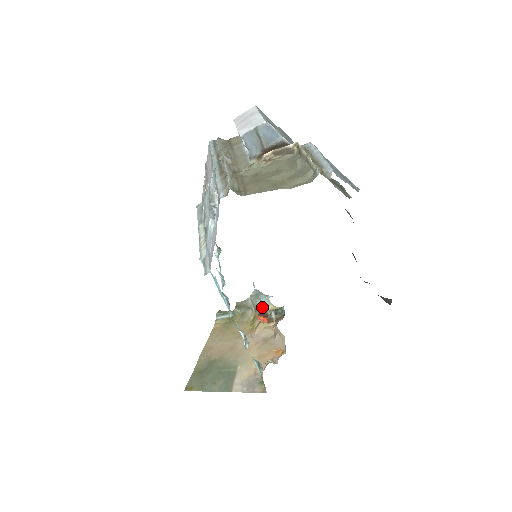
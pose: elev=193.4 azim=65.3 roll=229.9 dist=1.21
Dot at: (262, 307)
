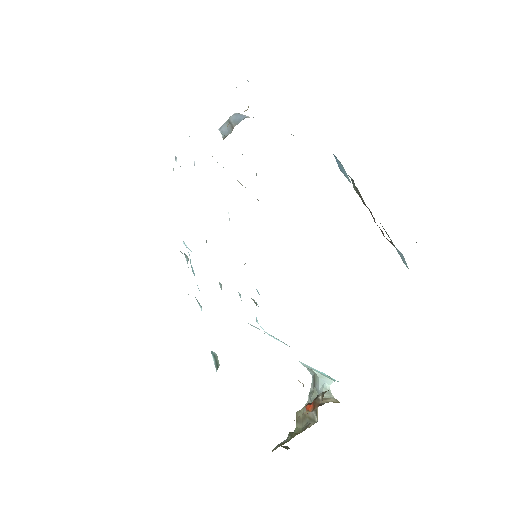
Dot at: occluded
